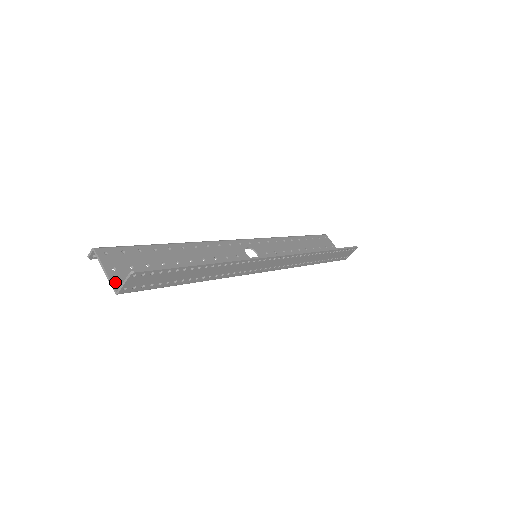
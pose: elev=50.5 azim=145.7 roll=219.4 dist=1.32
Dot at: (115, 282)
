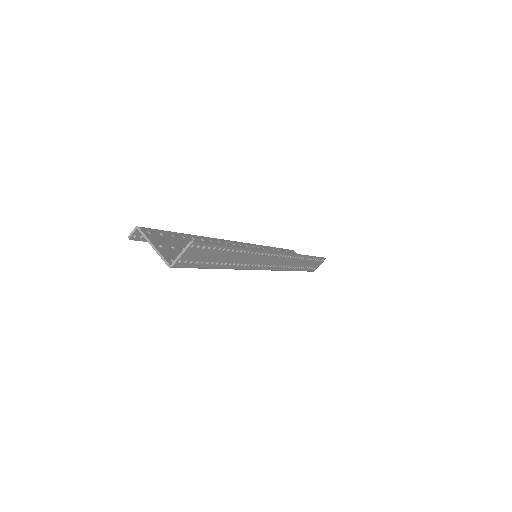
Dot at: (166, 257)
